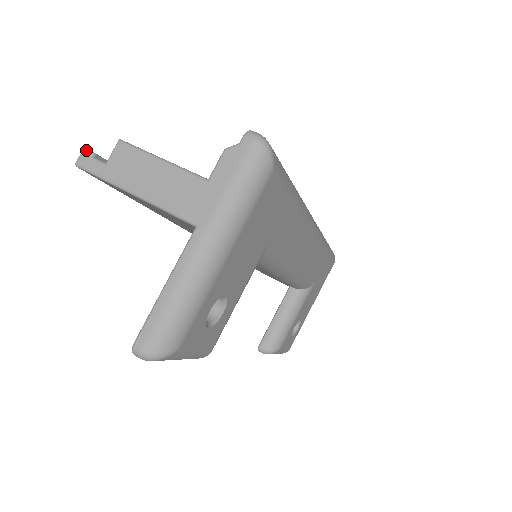
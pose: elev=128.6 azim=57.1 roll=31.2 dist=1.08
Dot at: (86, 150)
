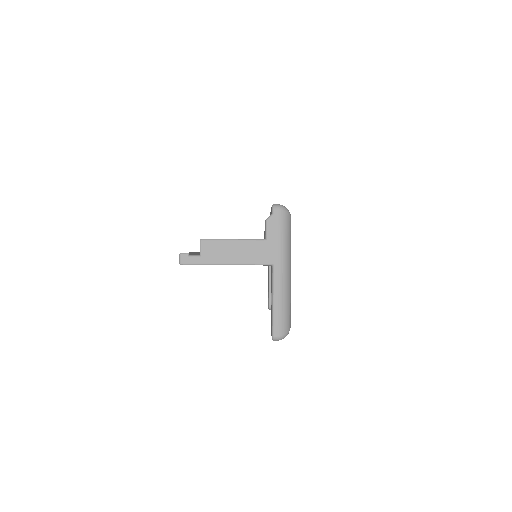
Dot at: (182, 254)
